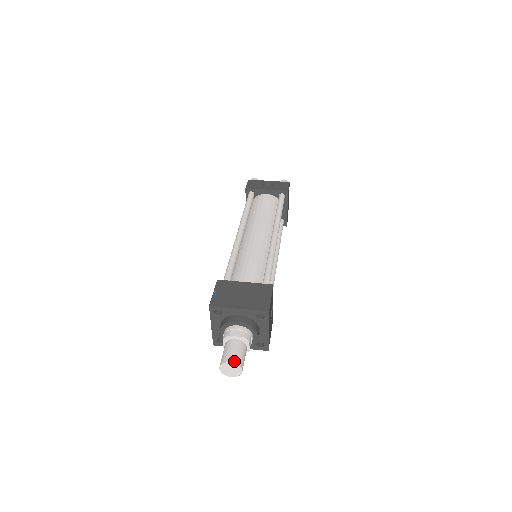
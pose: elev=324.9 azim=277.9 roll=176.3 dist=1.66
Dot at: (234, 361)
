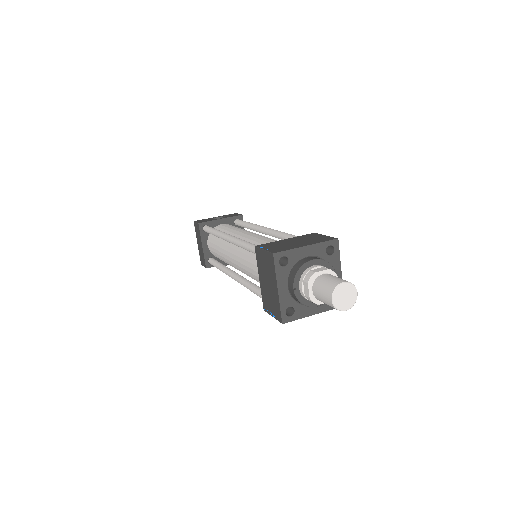
Dot at: (345, 281)
